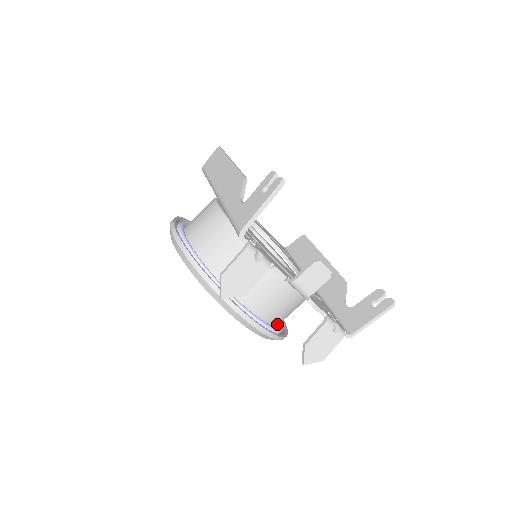
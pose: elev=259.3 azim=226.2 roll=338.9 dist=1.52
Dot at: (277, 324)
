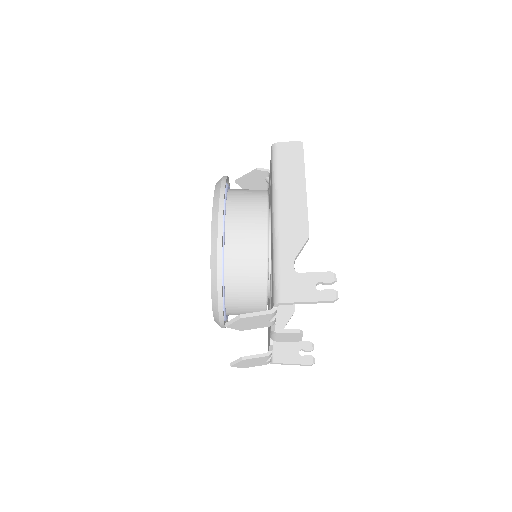
Dot at: occluded
